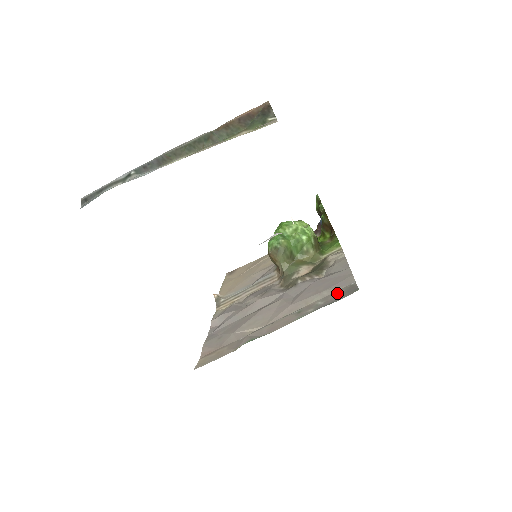
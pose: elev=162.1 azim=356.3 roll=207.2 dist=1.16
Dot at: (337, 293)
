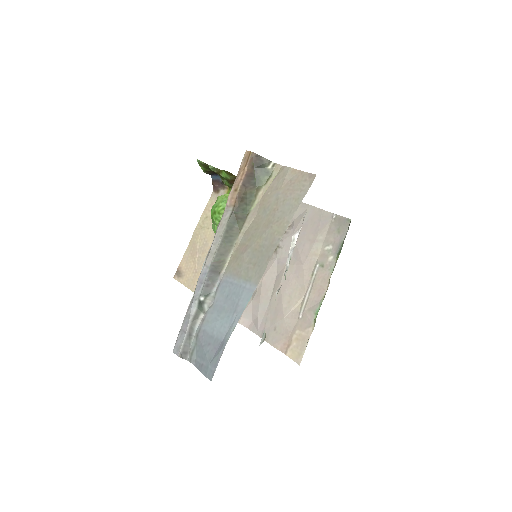
Dot at: (332, 232)
